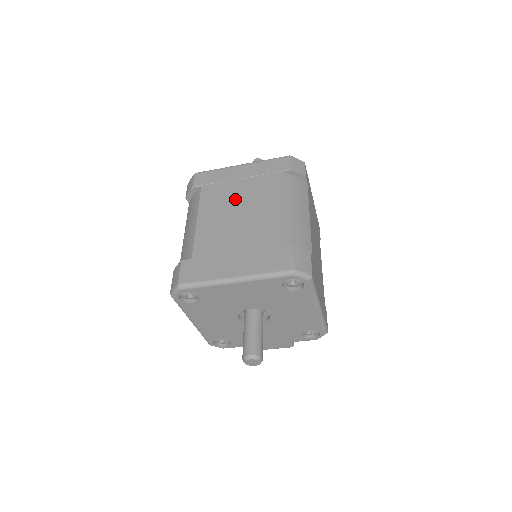
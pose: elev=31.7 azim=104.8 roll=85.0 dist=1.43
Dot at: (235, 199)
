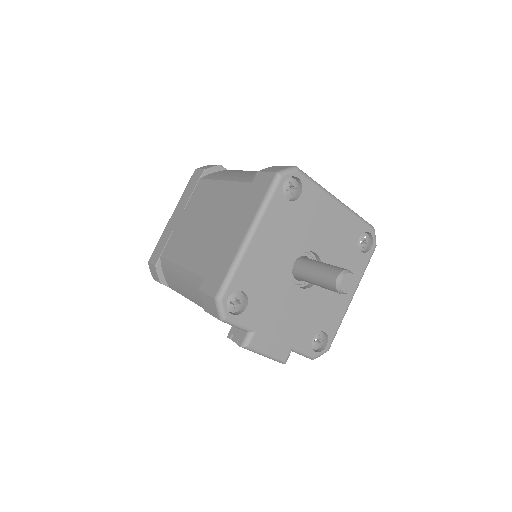
Dot at: occluded
